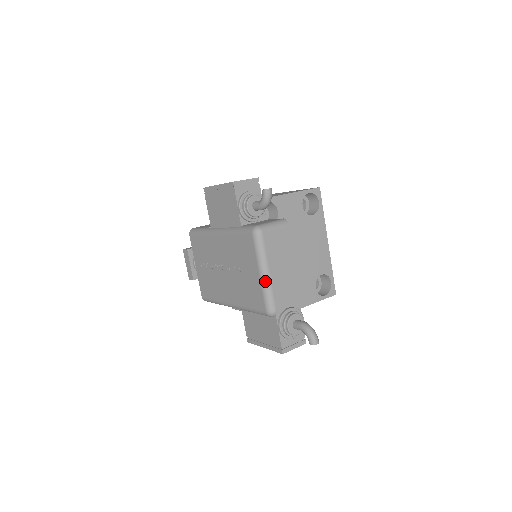
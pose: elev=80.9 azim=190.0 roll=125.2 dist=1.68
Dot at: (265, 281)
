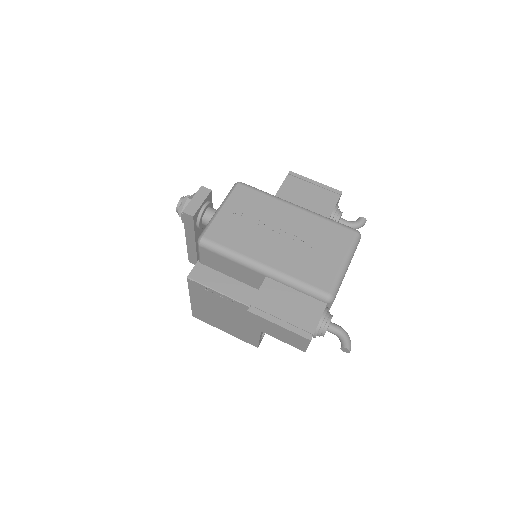
Dot at: (344, 270)
